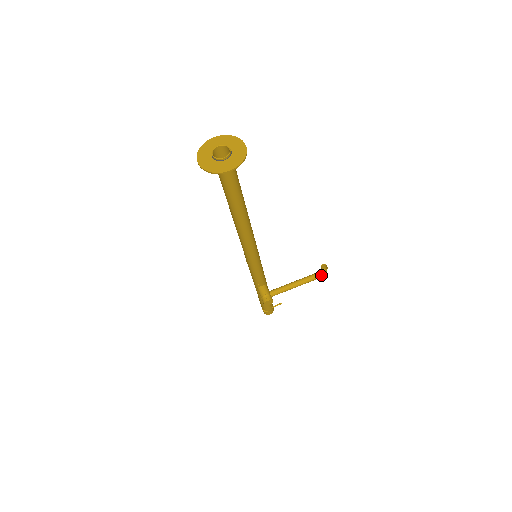
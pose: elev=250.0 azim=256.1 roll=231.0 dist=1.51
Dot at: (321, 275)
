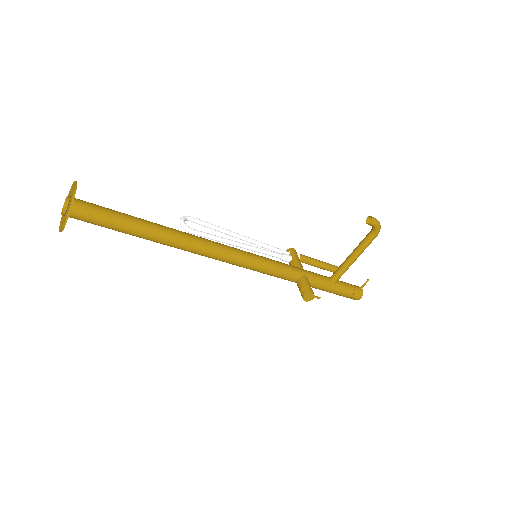
Dot at: (375, 231)
